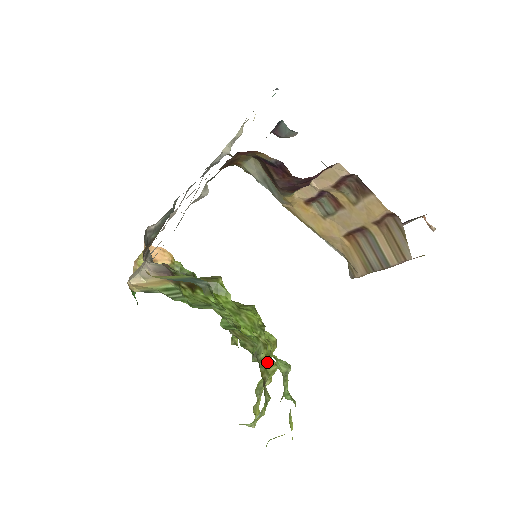
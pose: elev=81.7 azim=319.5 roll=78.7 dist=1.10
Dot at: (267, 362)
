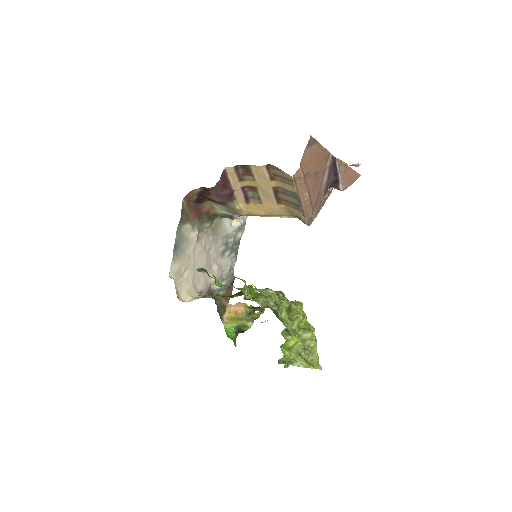
Dot at: (288, 313)
